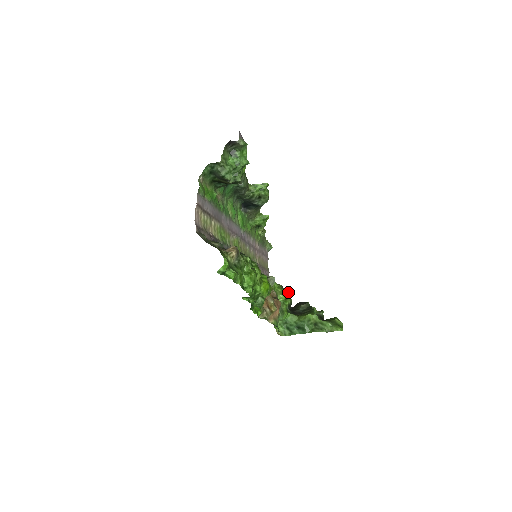
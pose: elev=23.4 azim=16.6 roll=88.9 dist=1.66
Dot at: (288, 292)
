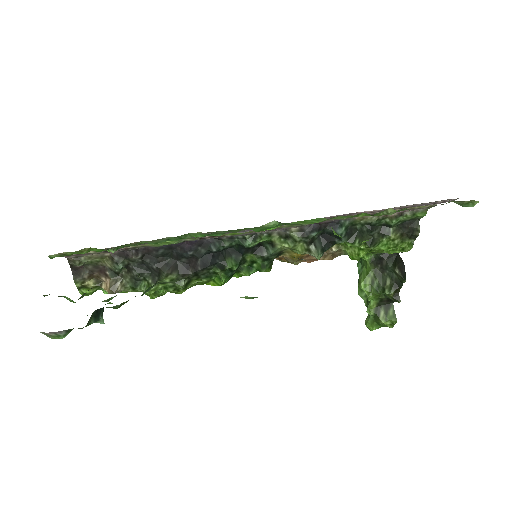
Dot at: occluded
